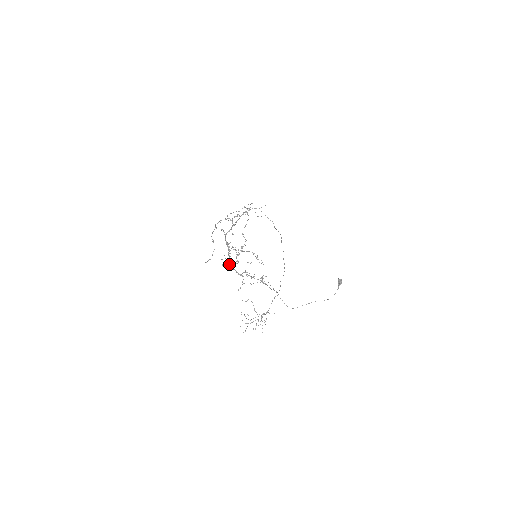
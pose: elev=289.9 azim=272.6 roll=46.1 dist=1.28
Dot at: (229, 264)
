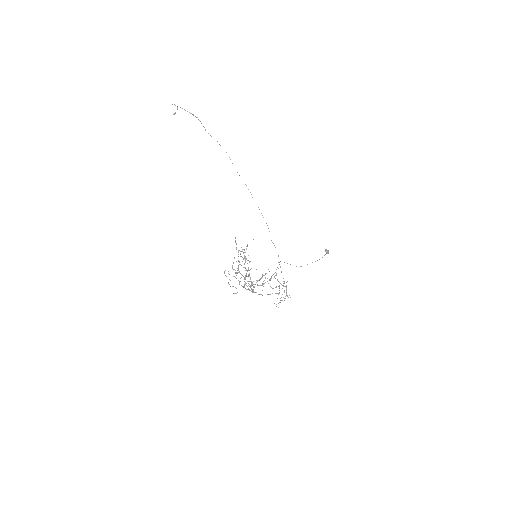
Dot at: (250, 287)
